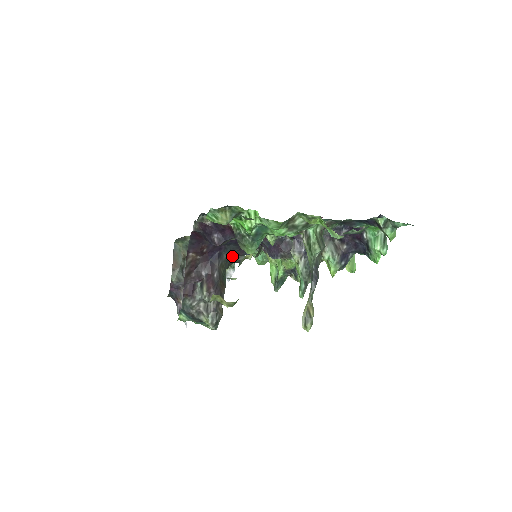
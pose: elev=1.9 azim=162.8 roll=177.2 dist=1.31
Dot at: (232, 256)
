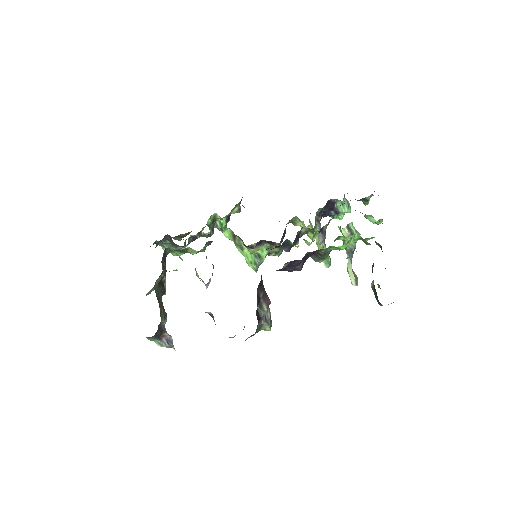
Dot at: occluded
